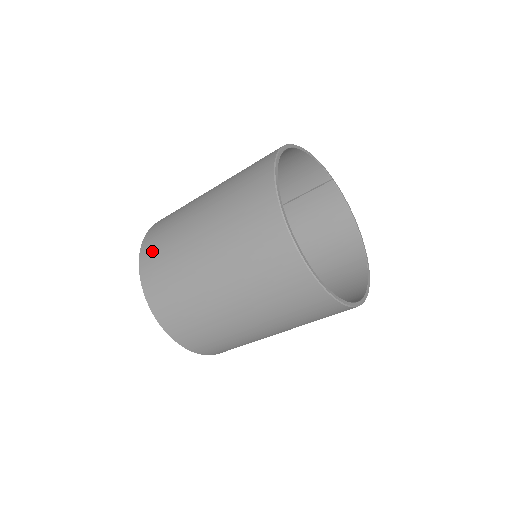
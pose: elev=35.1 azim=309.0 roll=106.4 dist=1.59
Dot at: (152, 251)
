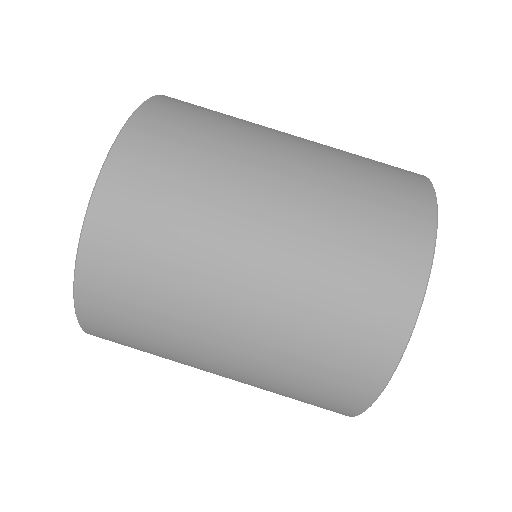
Dot at: occluded
